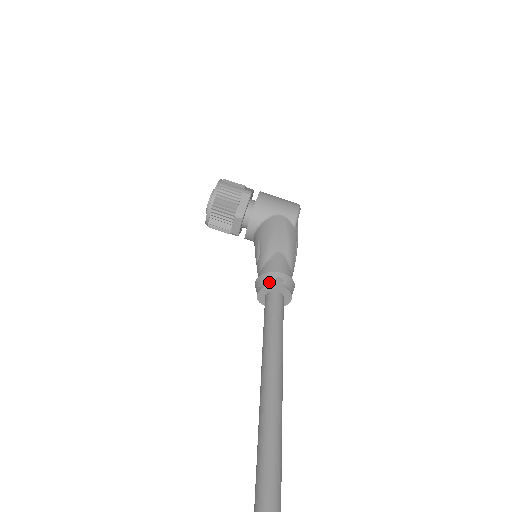
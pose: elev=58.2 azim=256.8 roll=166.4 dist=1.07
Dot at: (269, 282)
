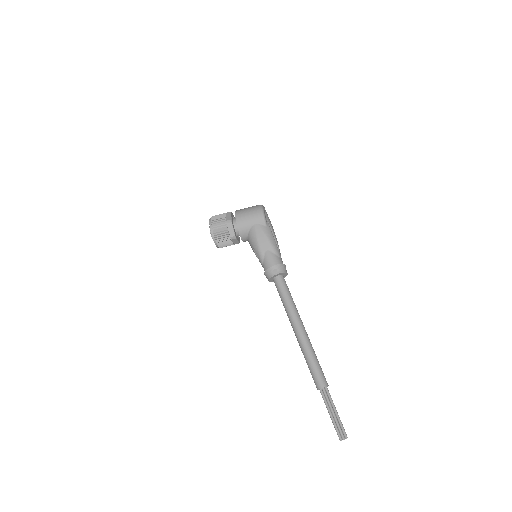
Dot at: (271, 275)
